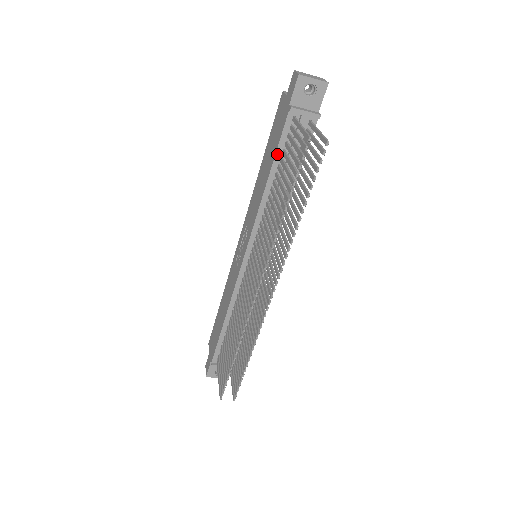
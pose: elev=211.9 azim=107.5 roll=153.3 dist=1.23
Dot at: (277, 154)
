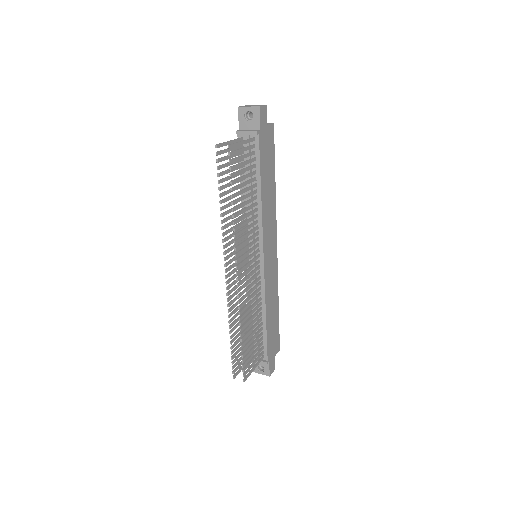
Dot at: (240, 168)
